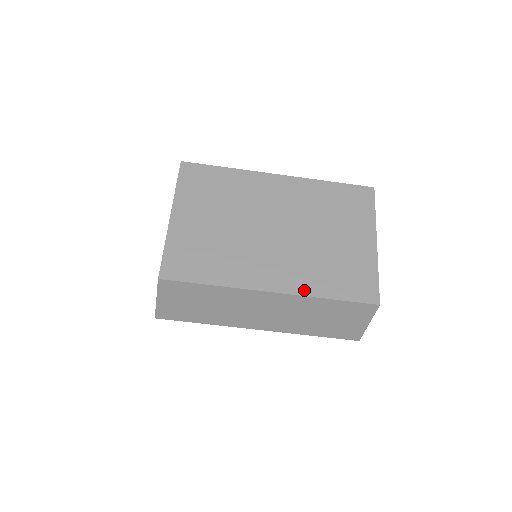
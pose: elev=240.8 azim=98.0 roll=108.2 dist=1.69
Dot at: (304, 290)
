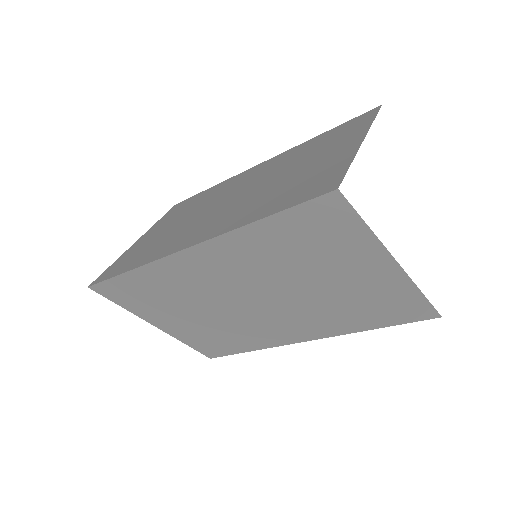
Dot at: (338, 332)
